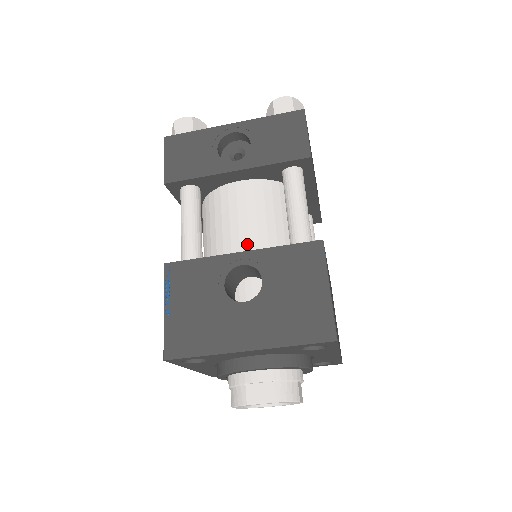
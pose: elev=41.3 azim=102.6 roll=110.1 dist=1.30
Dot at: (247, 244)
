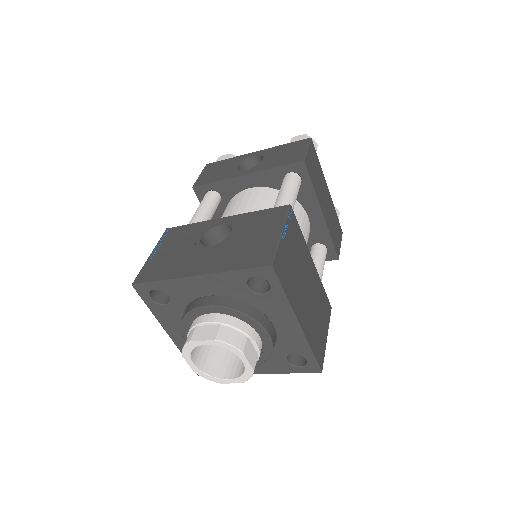
Dot at: occluded
